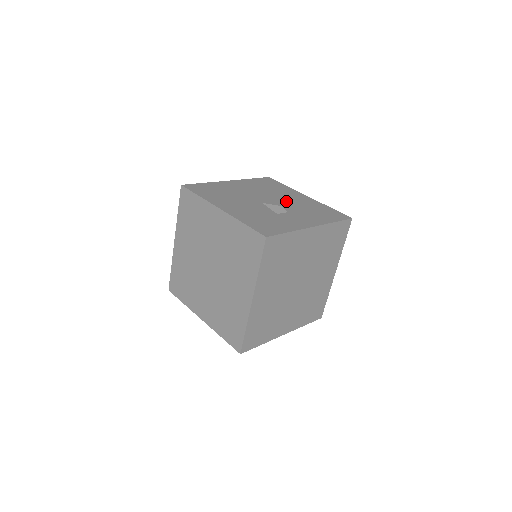
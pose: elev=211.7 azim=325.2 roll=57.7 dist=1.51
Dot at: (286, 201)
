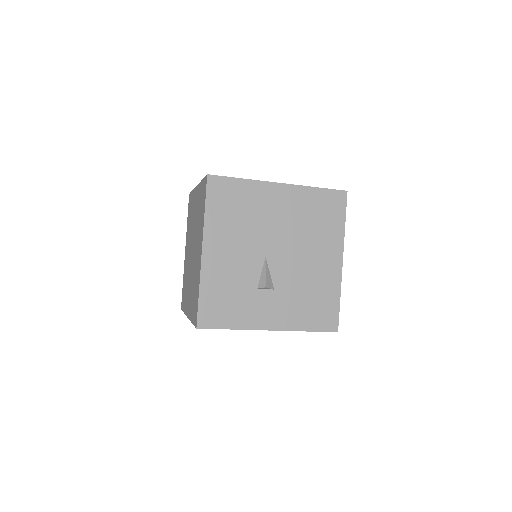
Dot at: (300, 264)
